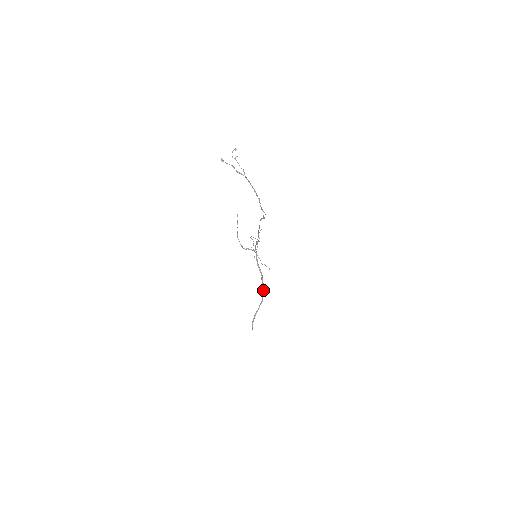
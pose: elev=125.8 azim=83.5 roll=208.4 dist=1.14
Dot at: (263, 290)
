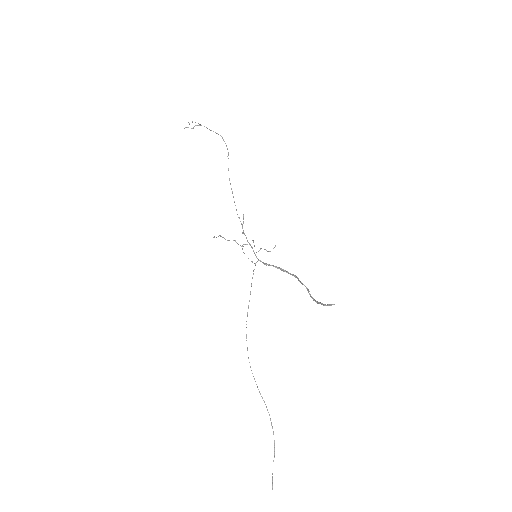
Dot at: occluded
